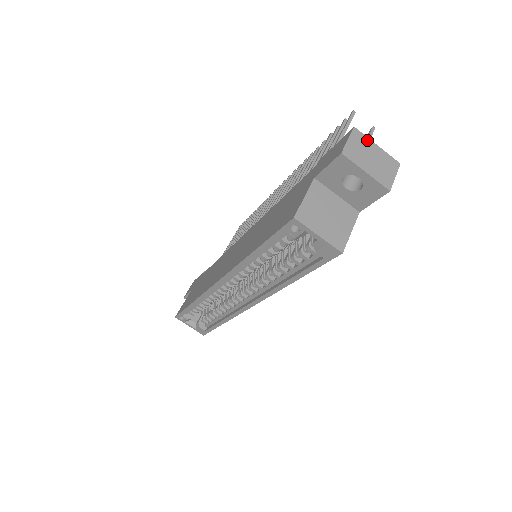
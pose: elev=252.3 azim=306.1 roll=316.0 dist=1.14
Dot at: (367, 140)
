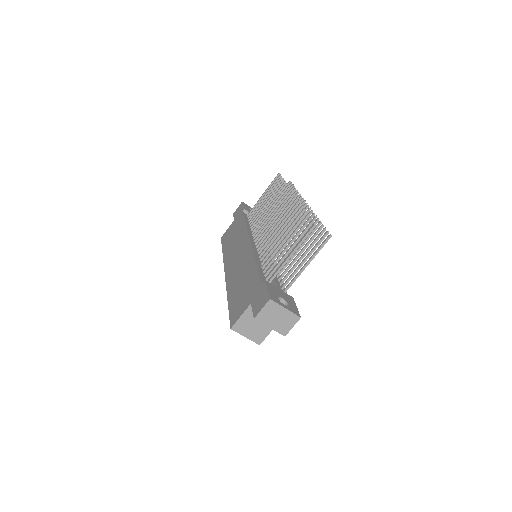
Dot at: (278, 306)
